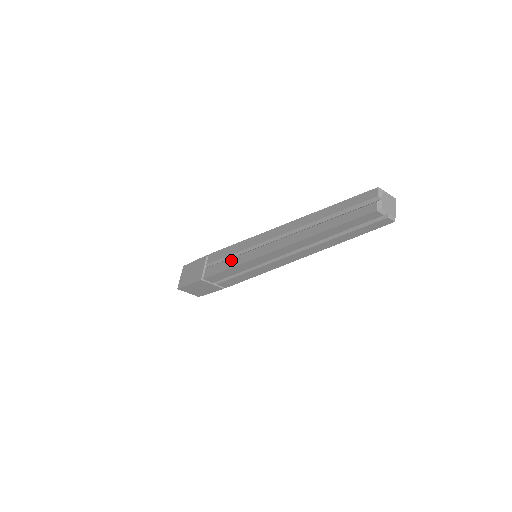
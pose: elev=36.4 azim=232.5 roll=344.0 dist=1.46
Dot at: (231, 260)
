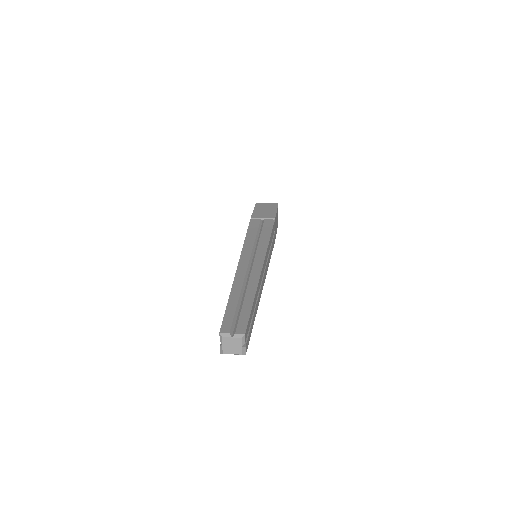
Dot at: occluded
